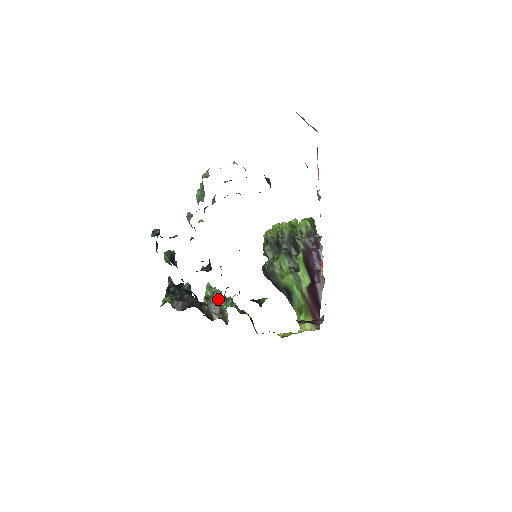
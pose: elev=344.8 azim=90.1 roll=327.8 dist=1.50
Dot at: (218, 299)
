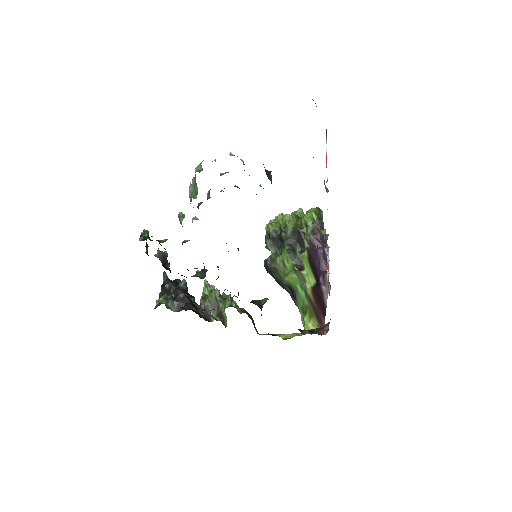
Dot at: (216, 299)
